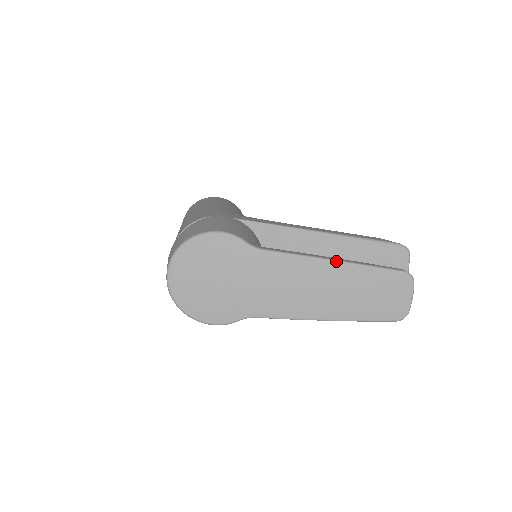
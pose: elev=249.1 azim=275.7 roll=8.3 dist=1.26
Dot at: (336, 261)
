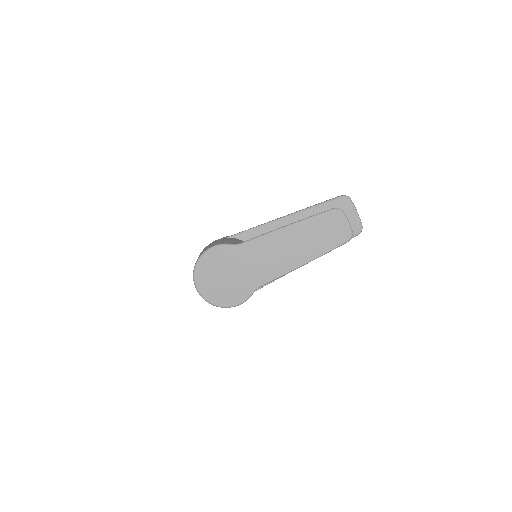
Dot at: (288, 226)
